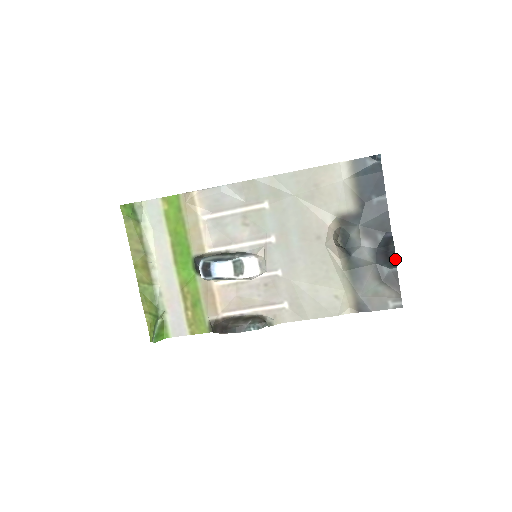
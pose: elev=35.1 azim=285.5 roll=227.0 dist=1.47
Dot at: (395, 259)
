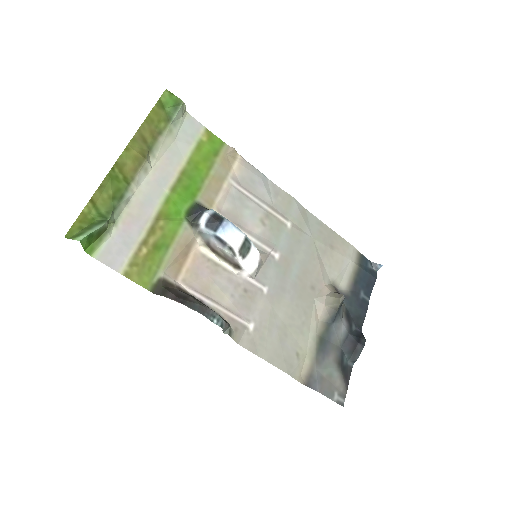
Dot at: (359, 354)
